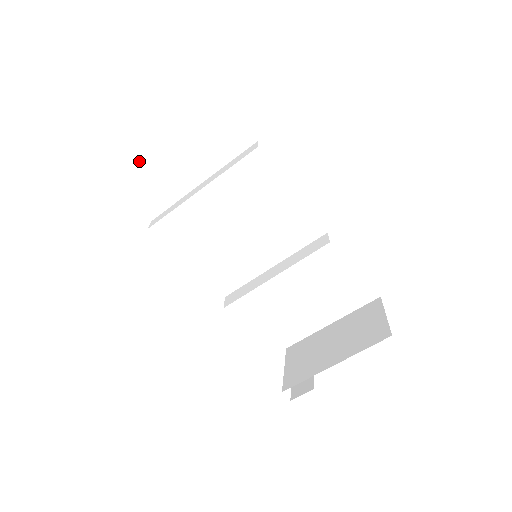
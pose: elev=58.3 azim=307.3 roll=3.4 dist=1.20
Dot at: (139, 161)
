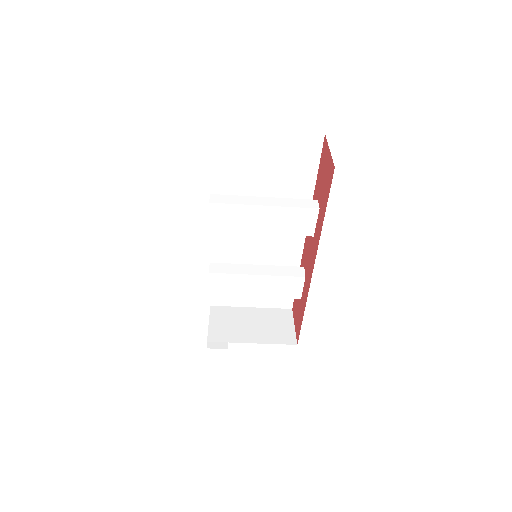
Dot at: (229, 146)
